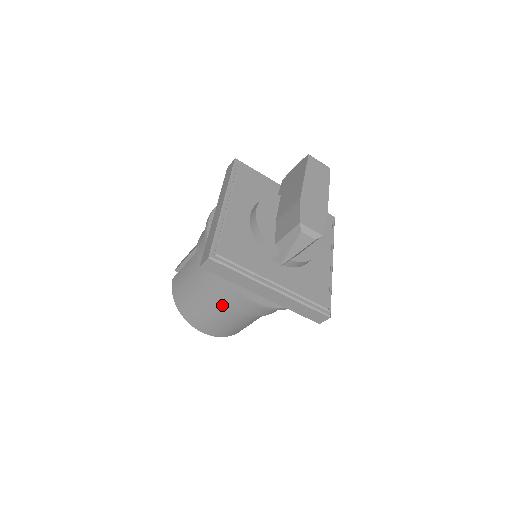
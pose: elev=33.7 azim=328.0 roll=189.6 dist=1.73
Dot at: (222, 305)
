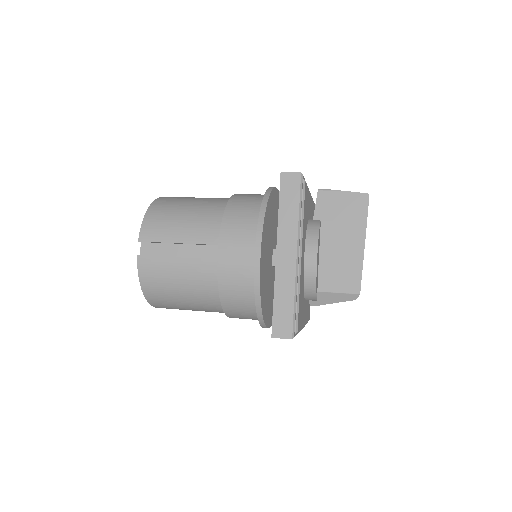
Dot at: occluded
